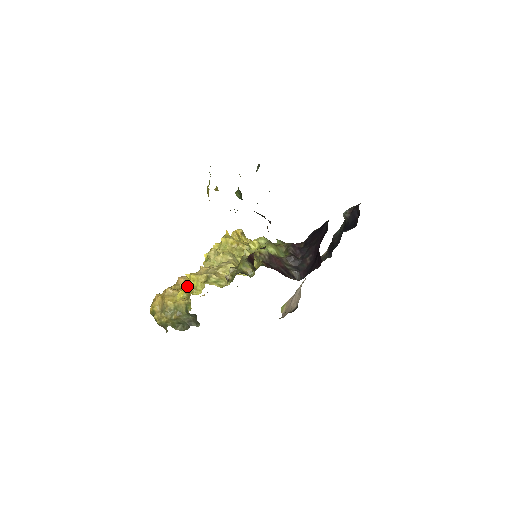
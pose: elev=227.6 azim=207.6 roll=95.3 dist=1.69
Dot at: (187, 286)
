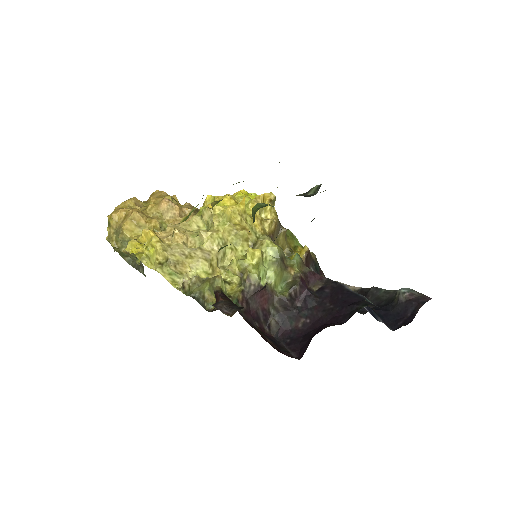
Dot at: (141, 248)
